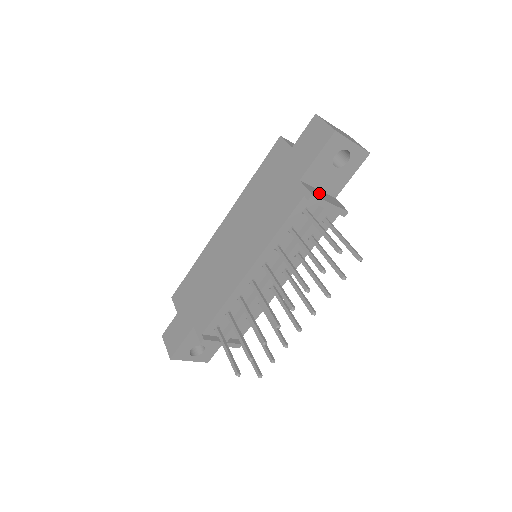
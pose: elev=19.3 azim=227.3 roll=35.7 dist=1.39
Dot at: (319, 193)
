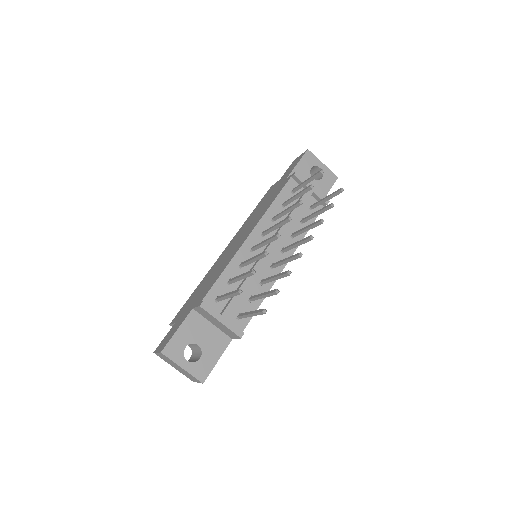
Dot at: occluded
